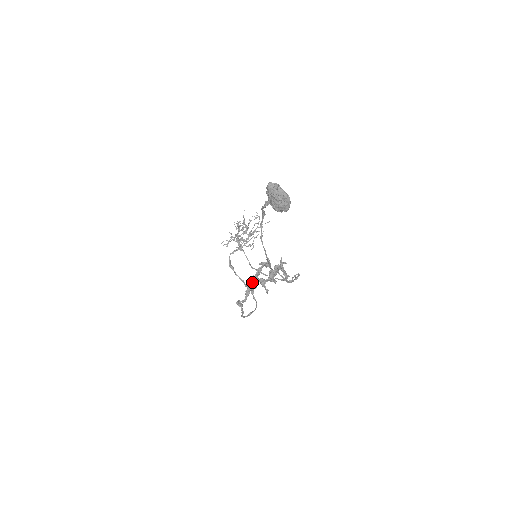
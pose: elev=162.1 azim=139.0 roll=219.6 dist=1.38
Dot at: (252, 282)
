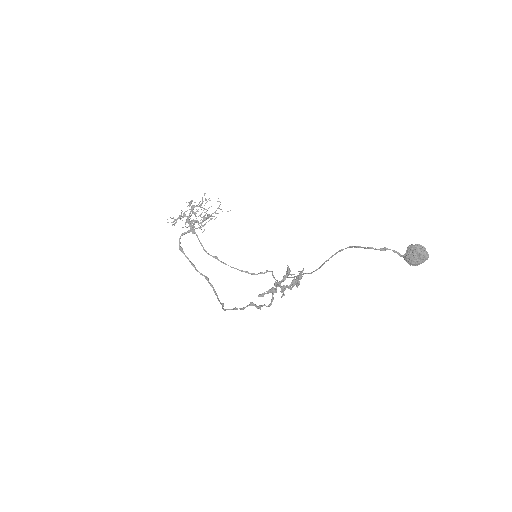
Dot at: (276, 288)
